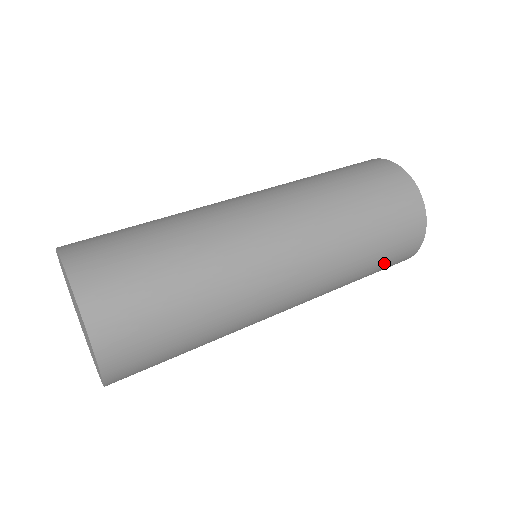
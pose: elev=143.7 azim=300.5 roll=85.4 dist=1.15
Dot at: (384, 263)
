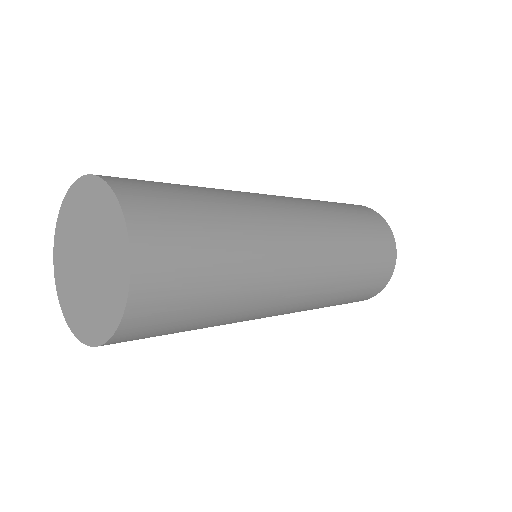
Dot at: (363, 221)
